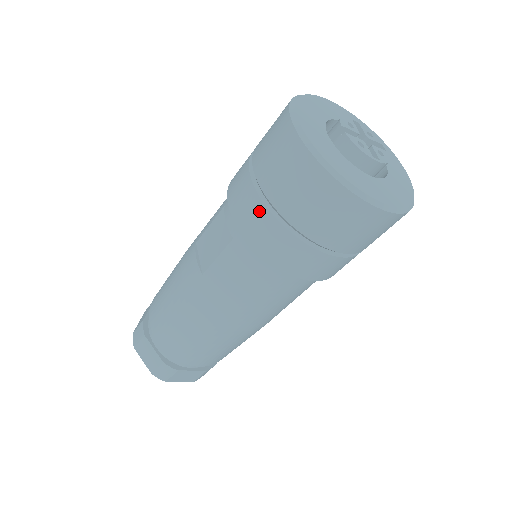
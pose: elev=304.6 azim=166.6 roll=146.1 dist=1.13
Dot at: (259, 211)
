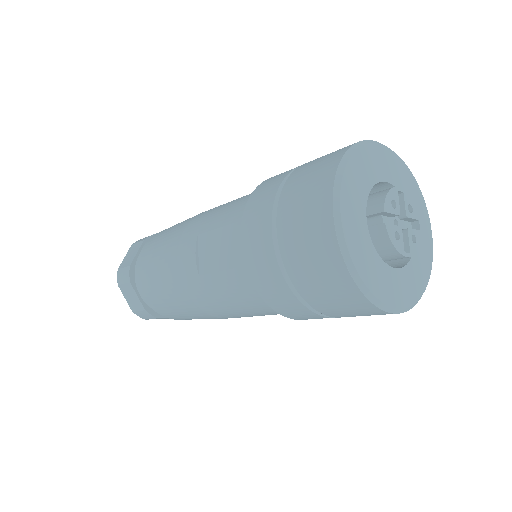
Dot at: (272, 268)
